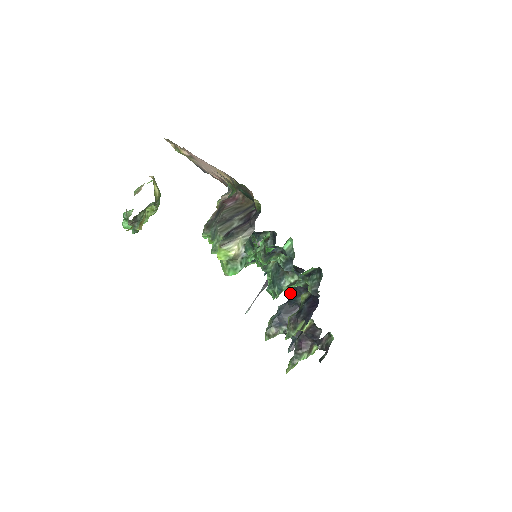
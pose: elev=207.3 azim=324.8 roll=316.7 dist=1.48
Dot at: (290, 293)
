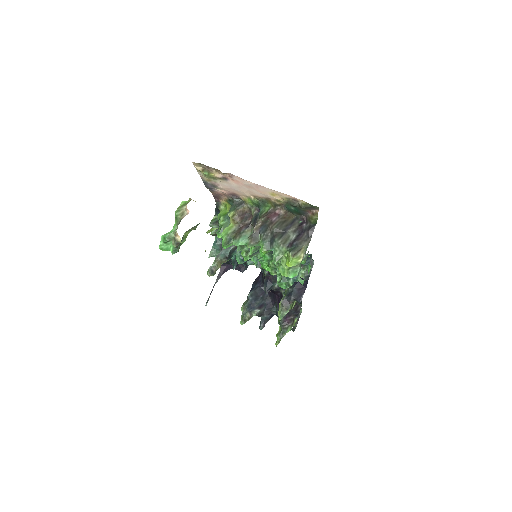
Dot at: (265, 281)
